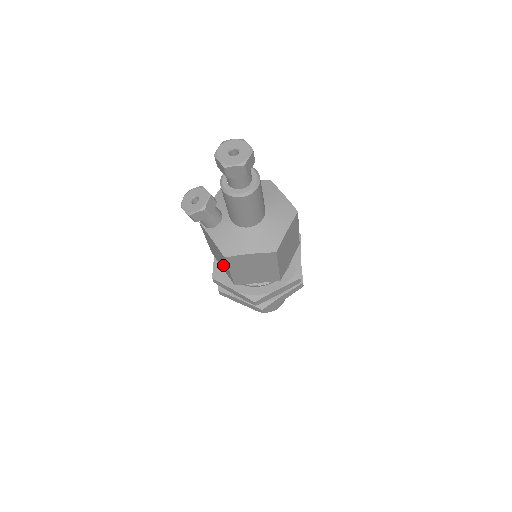
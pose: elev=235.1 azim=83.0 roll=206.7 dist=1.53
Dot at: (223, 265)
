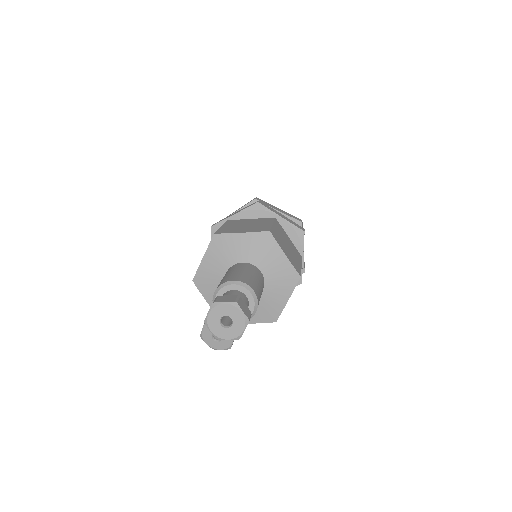
Dot at: occluded
